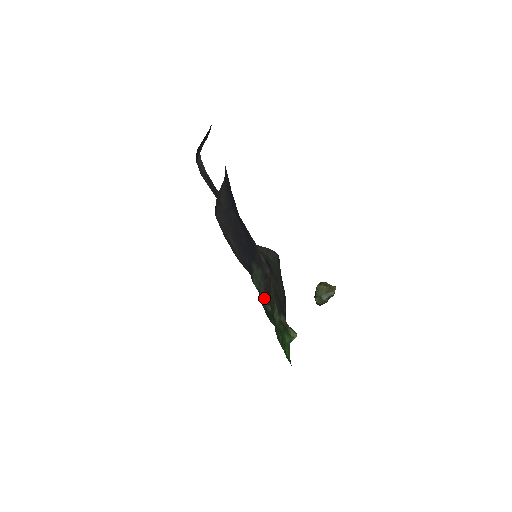
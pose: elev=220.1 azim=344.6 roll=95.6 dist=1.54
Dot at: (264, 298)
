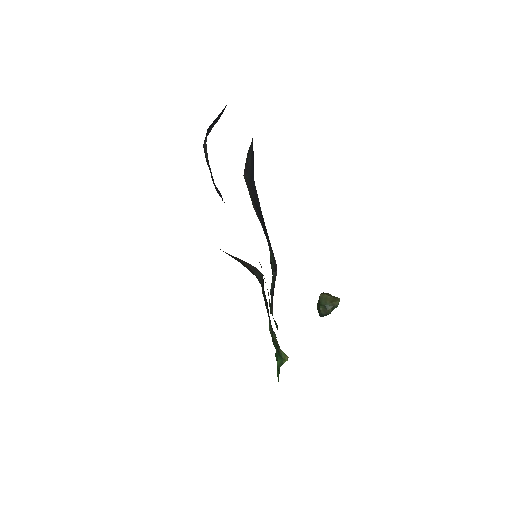
Dot at: (271, 294)
